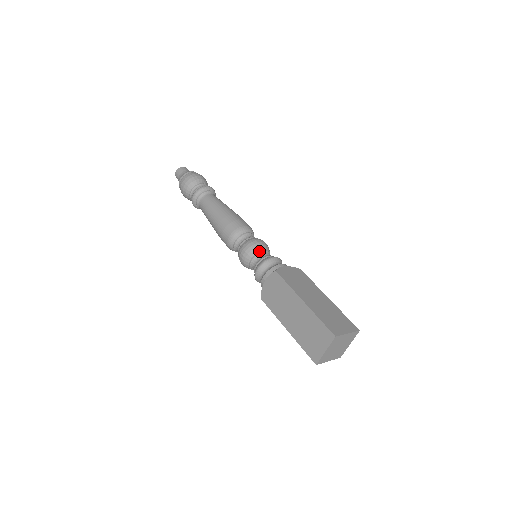
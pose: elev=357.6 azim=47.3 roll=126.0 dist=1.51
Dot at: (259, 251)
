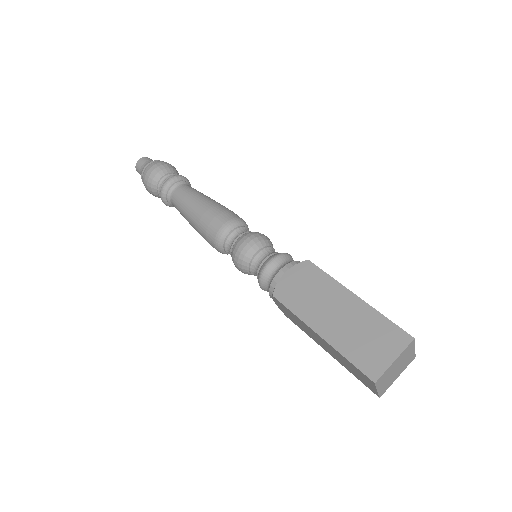
Dot at: (269, 245)
